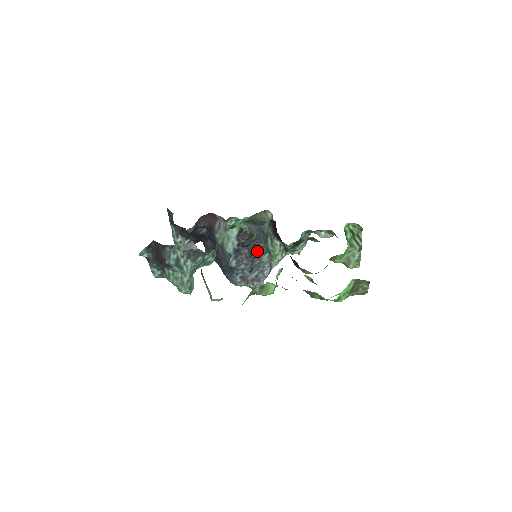
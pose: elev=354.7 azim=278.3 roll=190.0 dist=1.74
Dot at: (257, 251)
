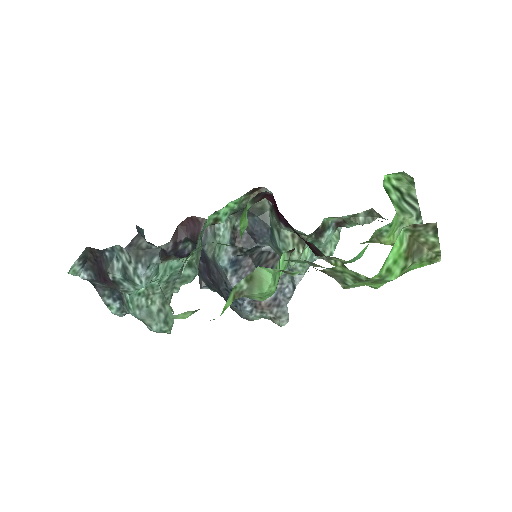
Dot at: (267, 261)
